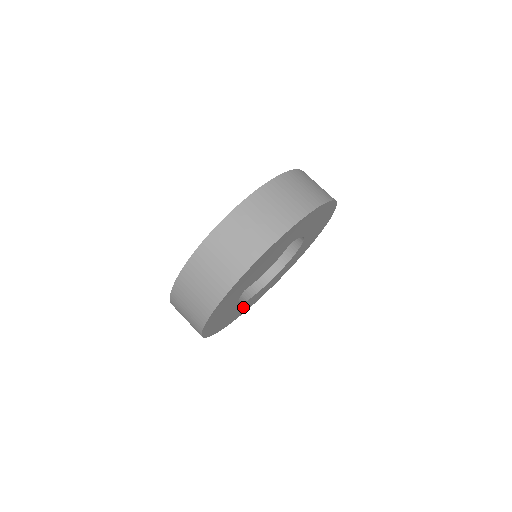
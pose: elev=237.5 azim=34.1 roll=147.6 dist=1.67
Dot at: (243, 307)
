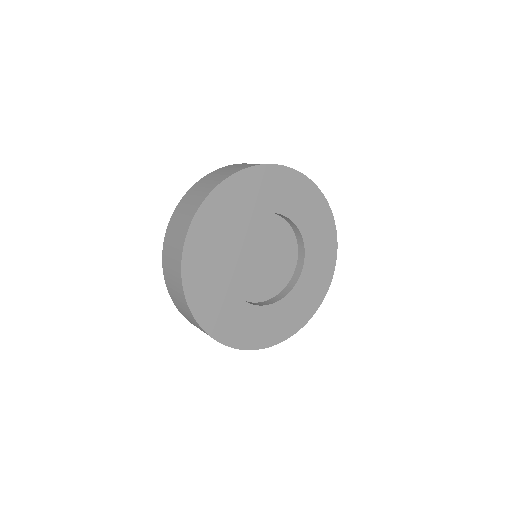
Dot at: (236, 316)
